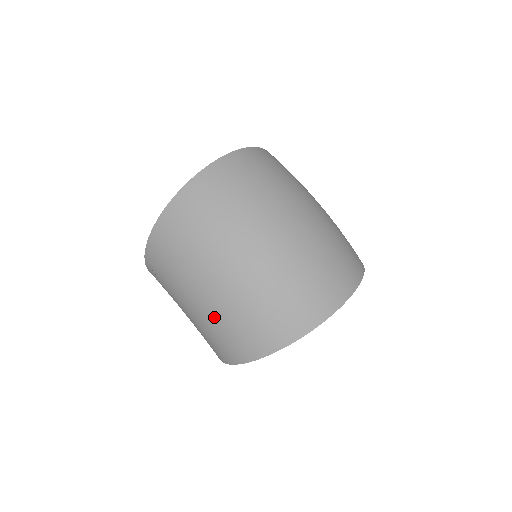
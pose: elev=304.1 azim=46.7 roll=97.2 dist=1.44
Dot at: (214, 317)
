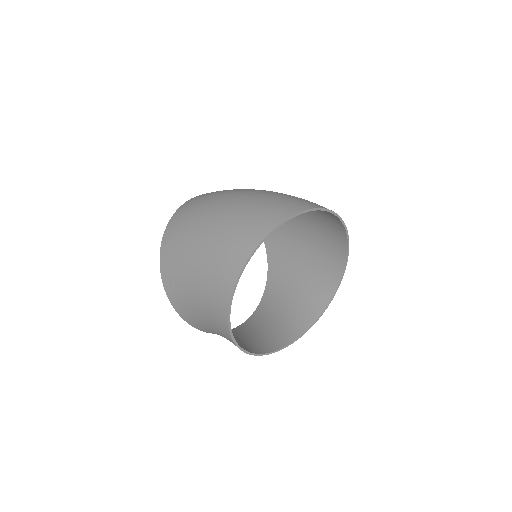
Dot at: (217, 237)
